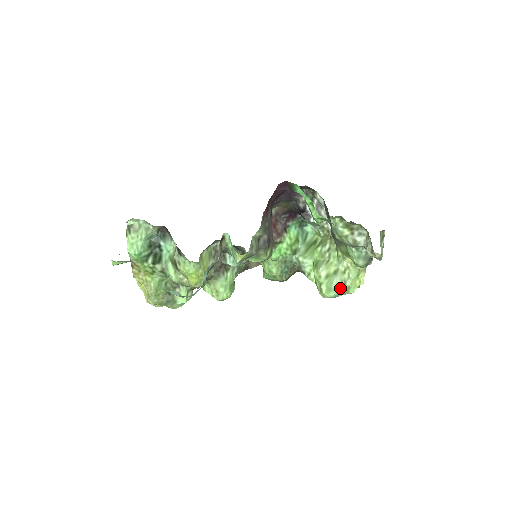
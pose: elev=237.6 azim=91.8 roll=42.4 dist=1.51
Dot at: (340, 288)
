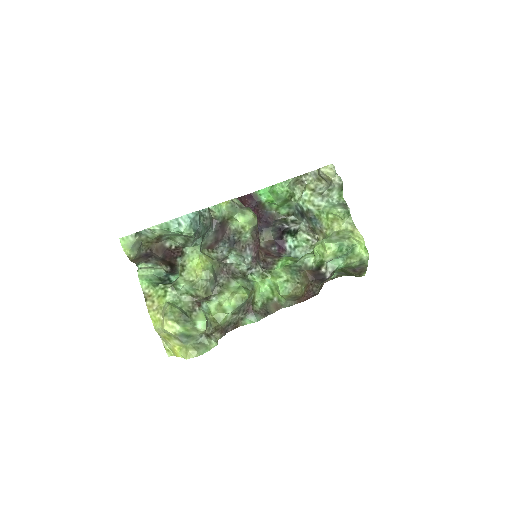
Dot at: (341, 240)
